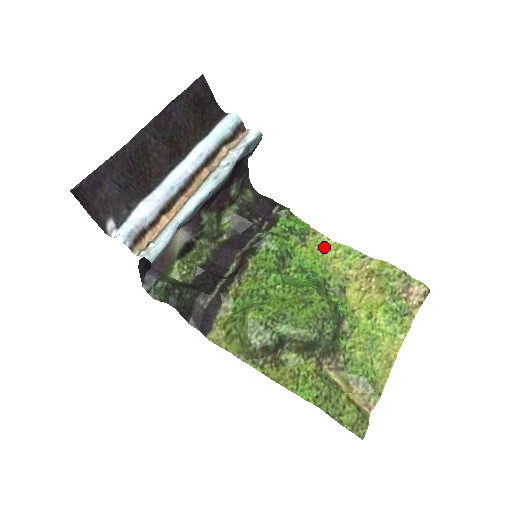
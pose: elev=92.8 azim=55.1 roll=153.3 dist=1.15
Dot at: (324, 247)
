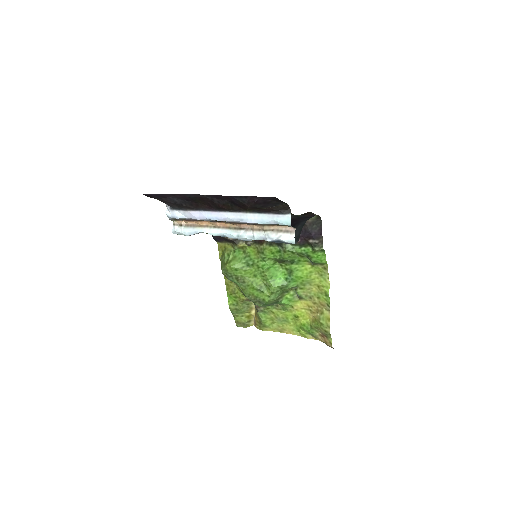
Dot at: (321, 277)
